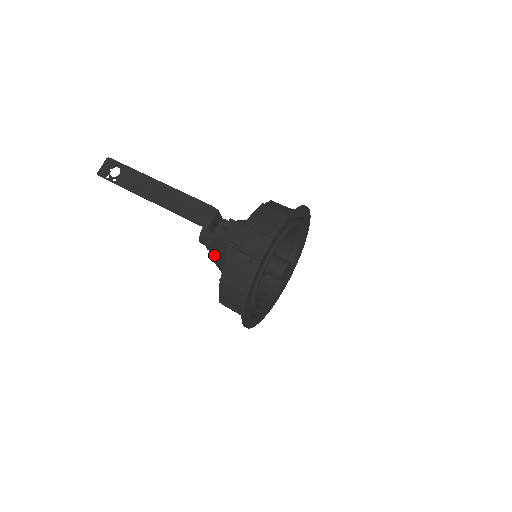
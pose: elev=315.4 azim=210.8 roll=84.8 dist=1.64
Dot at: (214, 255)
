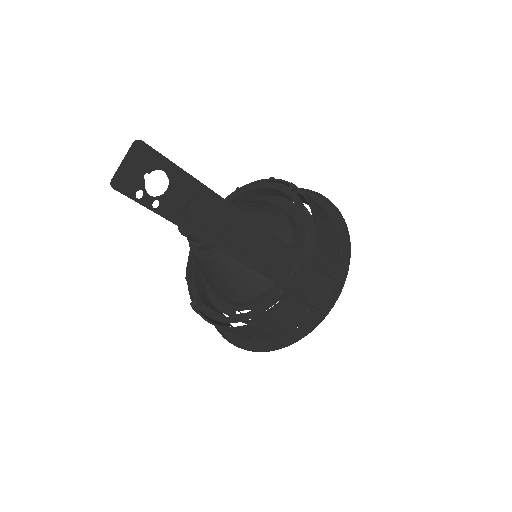
Dot at: (220, 268)
